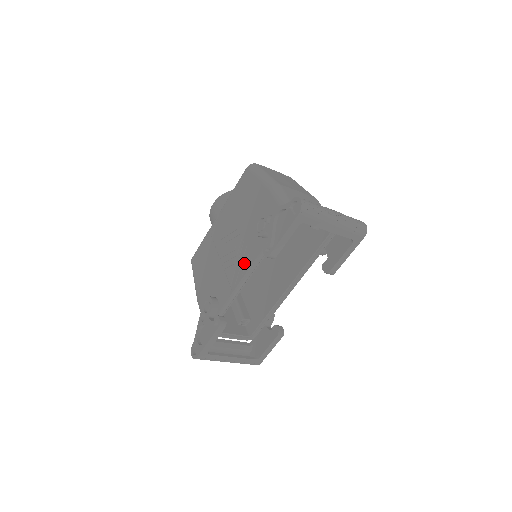
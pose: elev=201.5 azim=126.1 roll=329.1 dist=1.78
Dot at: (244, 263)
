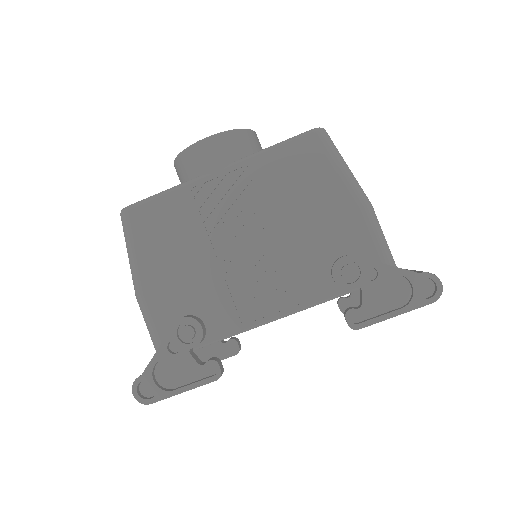
Dot at: (281, 297)
